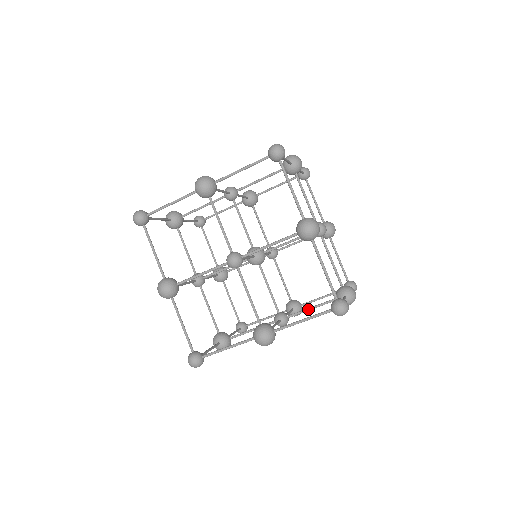
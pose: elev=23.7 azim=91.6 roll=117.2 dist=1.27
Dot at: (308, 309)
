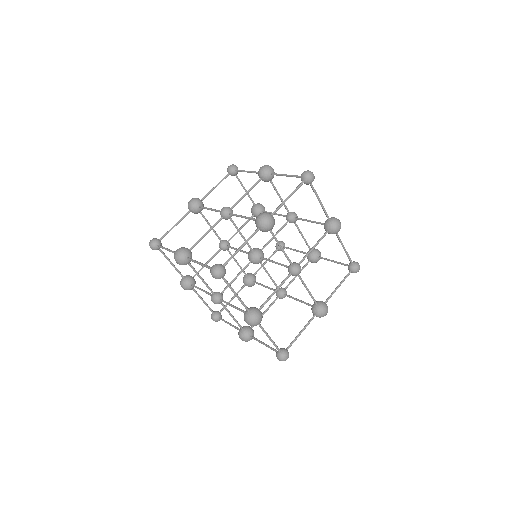
Dot at: occluded
